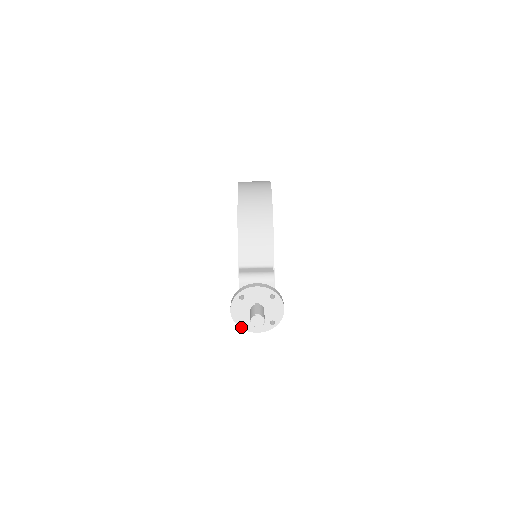
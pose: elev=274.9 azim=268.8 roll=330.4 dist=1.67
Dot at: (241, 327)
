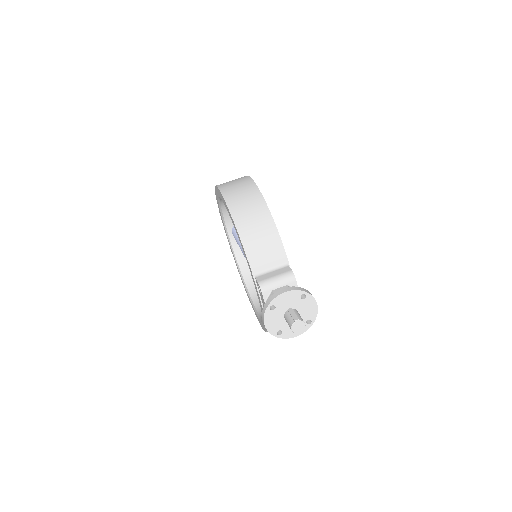
Dot at: (279, 337)
